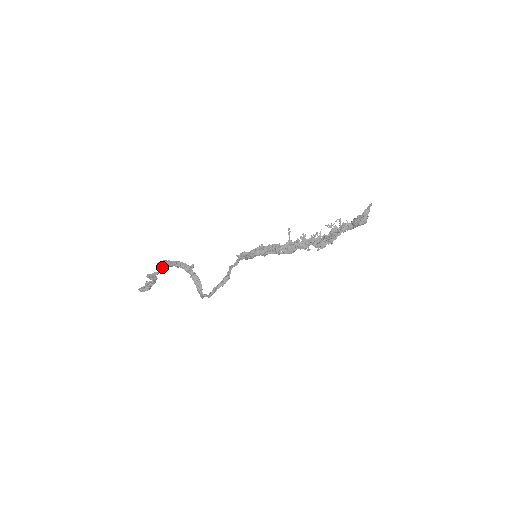
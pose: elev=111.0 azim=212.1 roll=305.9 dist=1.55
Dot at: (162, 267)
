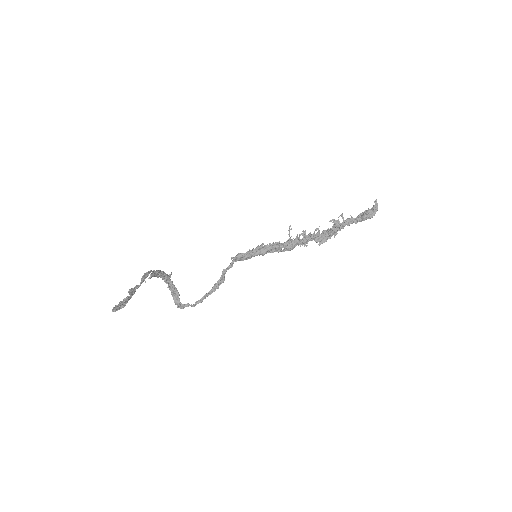
Dot at: occluded
